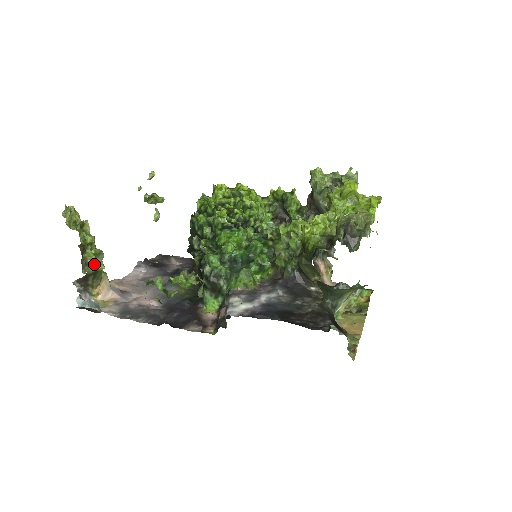
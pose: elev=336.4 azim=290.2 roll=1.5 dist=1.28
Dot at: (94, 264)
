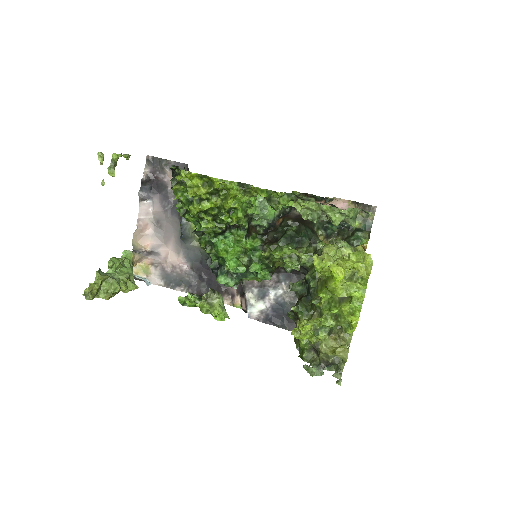
Dot at: (130, 290)
